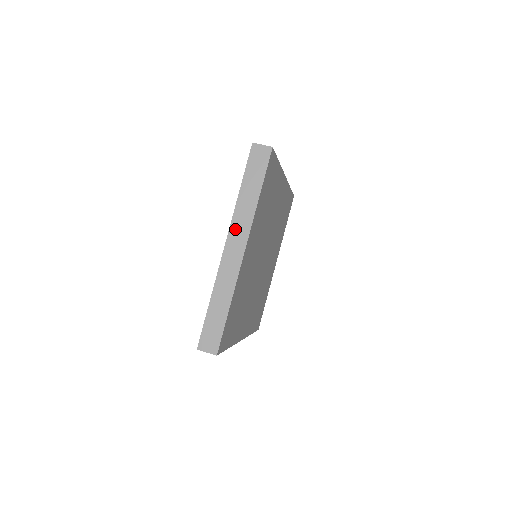
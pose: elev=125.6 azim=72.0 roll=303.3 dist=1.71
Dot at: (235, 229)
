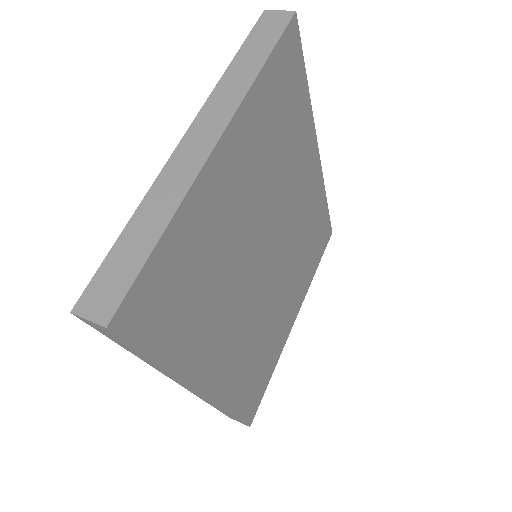
Dot at: (209, 112)
